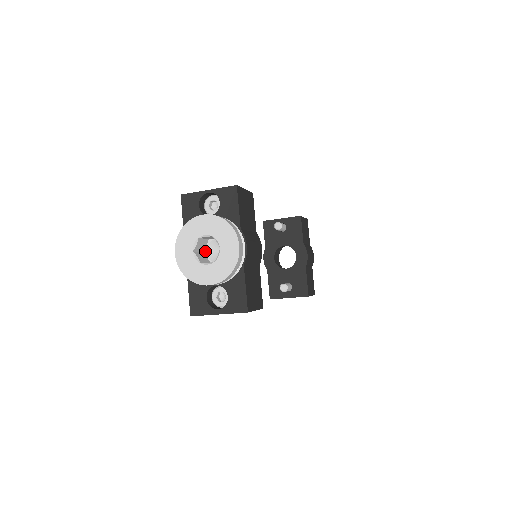
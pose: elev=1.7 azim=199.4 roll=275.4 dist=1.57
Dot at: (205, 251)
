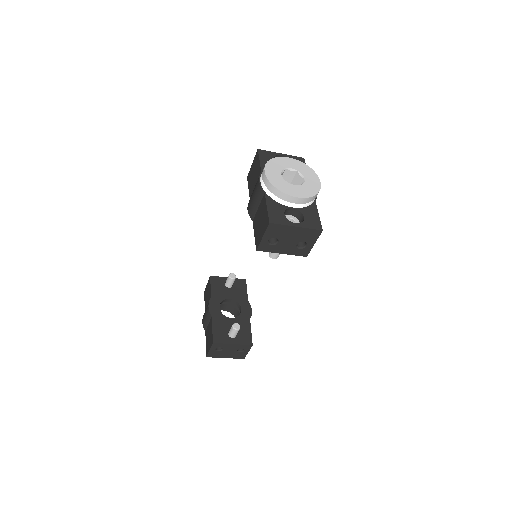
Dot at: occluded
